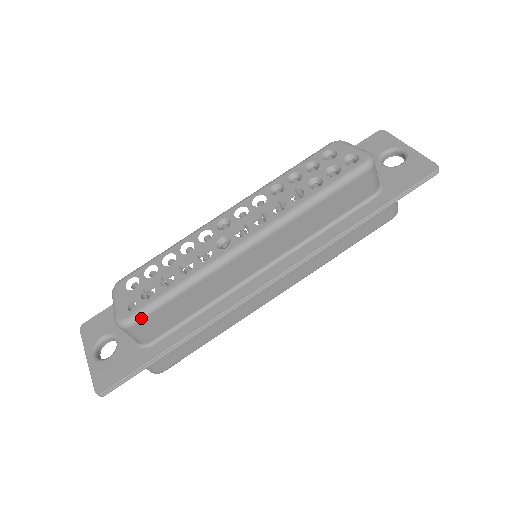
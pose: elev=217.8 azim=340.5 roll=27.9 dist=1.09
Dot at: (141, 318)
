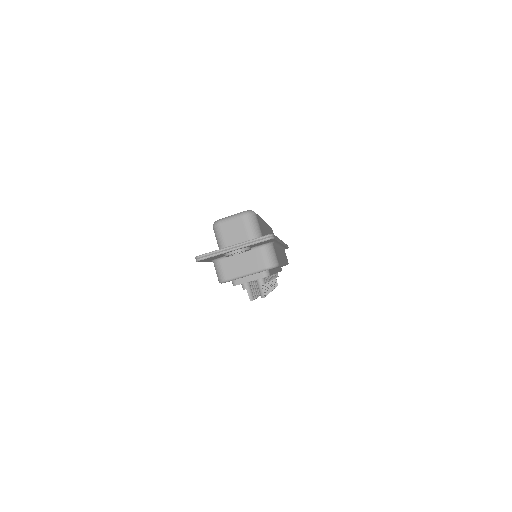
Dot at: occluded
